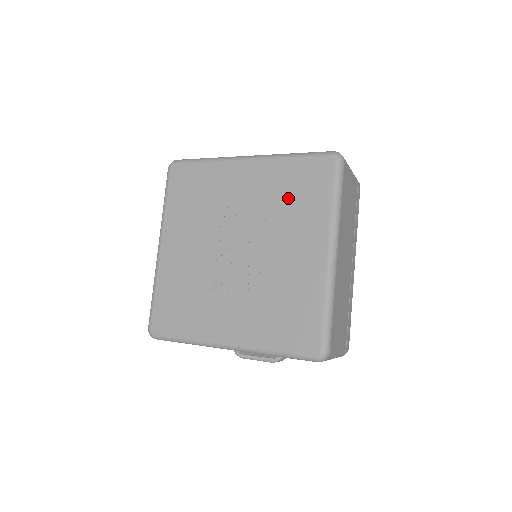
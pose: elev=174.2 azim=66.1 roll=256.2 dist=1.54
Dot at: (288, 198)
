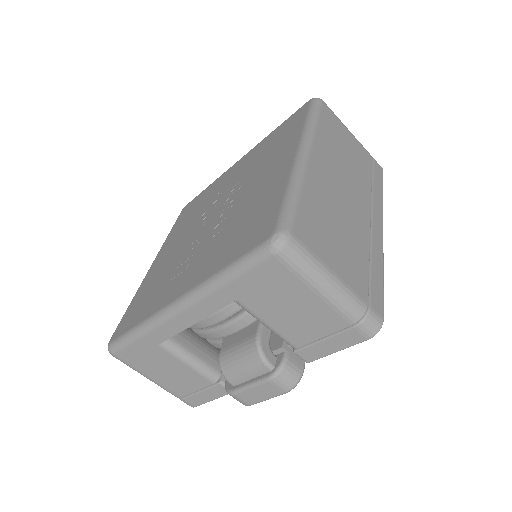
Dot at: (266, 151)
